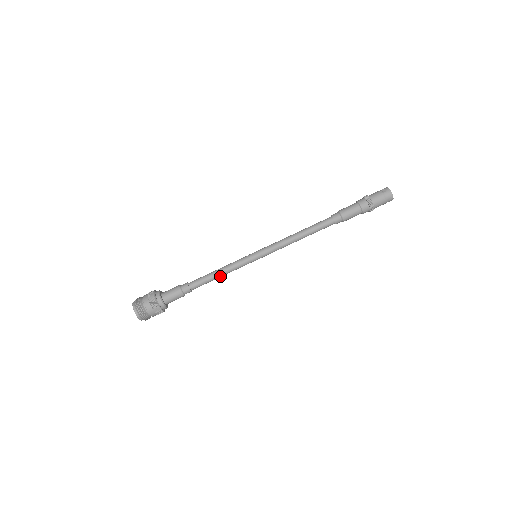
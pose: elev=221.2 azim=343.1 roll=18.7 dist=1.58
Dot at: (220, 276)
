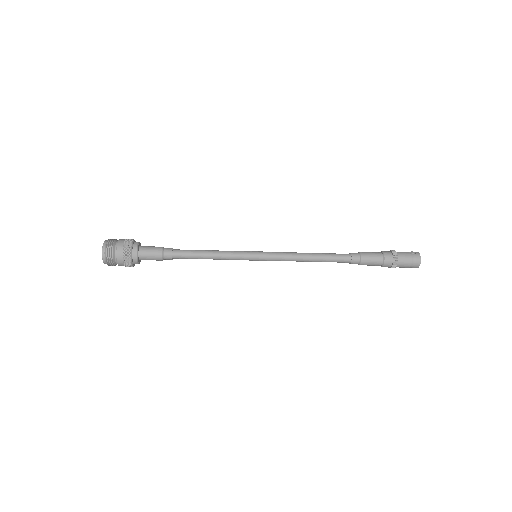
Dot at: (209, 257)
